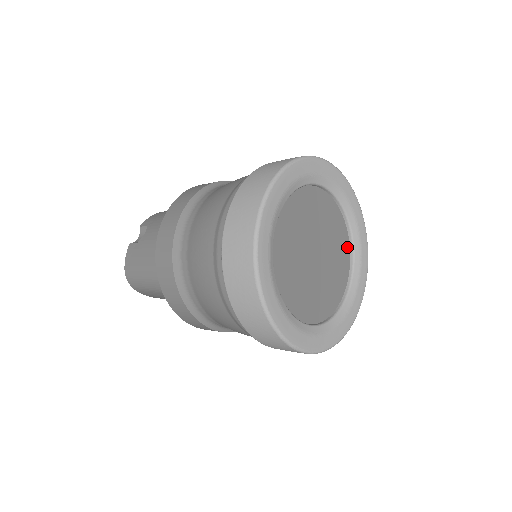
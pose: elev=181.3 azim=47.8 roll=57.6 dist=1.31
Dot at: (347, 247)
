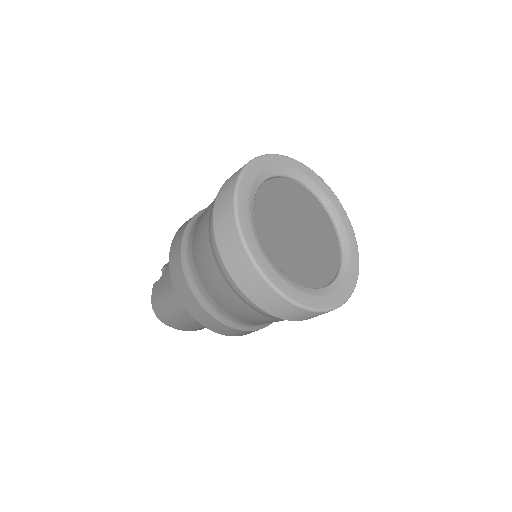
Dot at: (332, 230)
